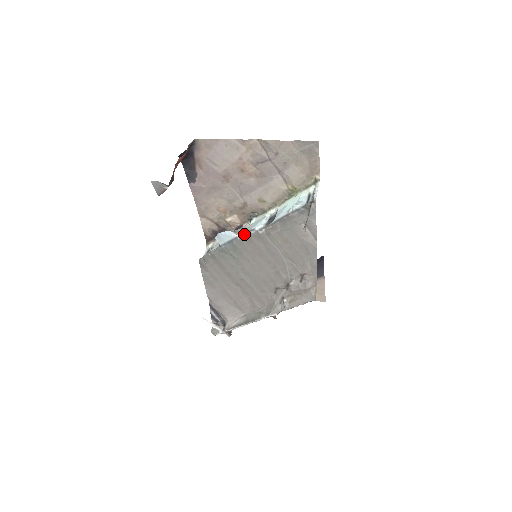
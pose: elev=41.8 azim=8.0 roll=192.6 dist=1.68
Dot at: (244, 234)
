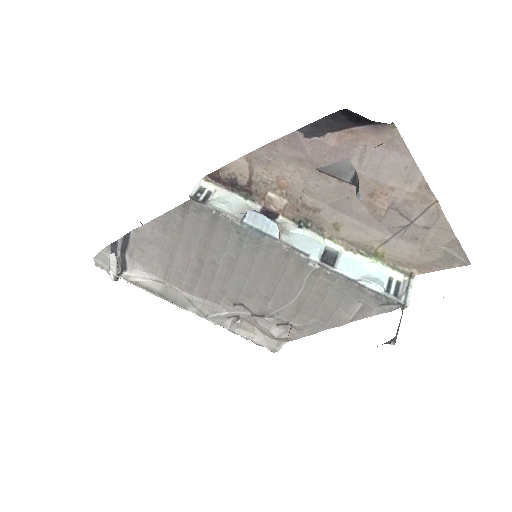
Dot at: (290, 246)
